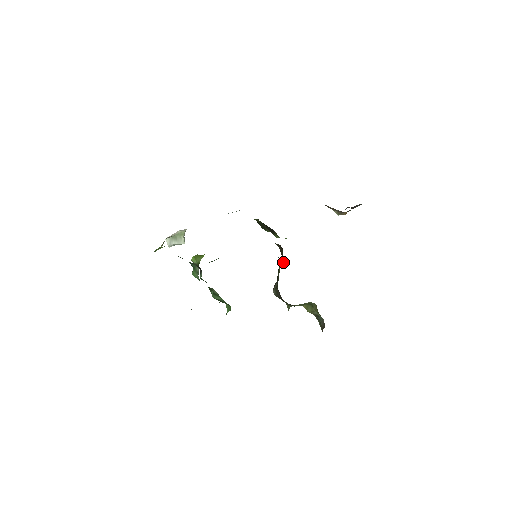
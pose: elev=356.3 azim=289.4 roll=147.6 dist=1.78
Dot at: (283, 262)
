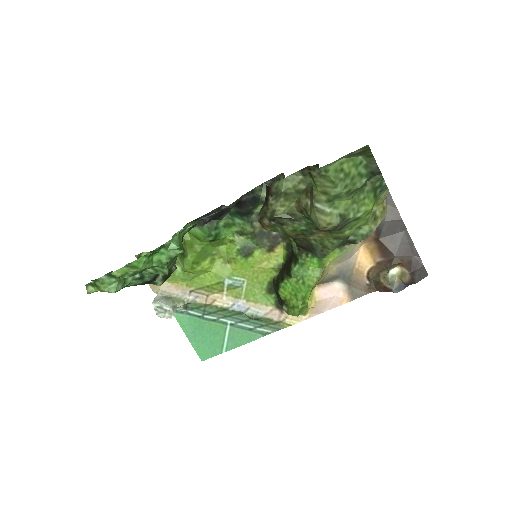
Dot at: occluded
